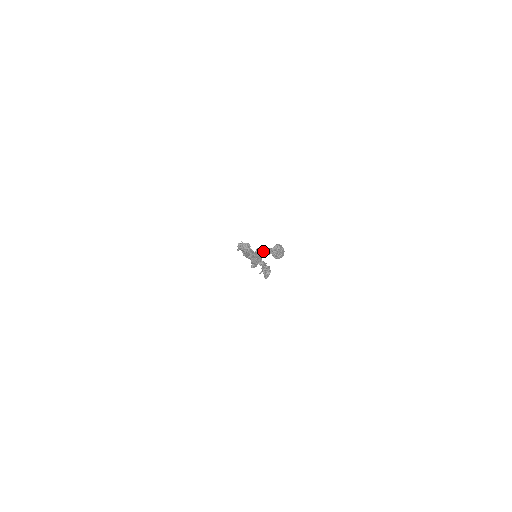
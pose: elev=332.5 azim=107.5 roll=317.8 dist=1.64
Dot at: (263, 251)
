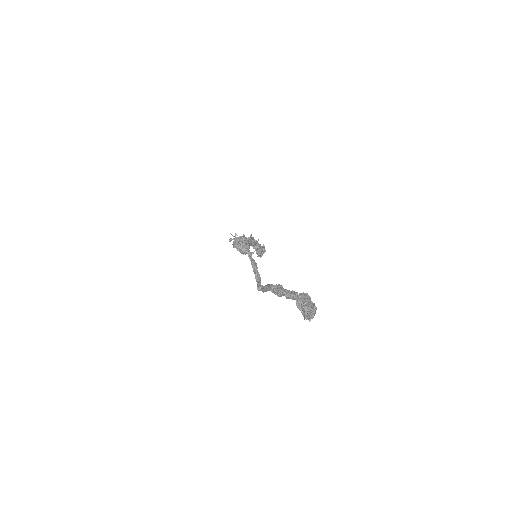
Dot at: (282, 294)
